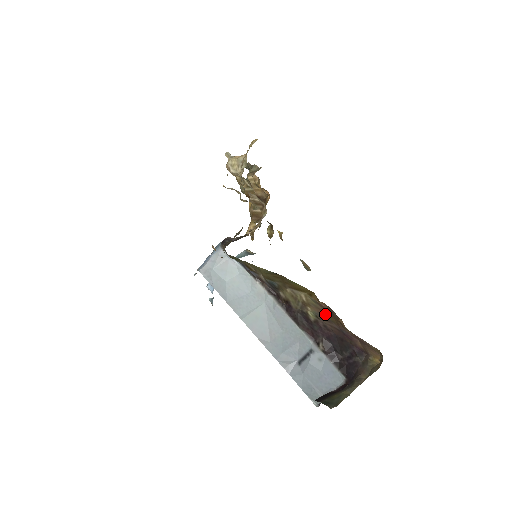
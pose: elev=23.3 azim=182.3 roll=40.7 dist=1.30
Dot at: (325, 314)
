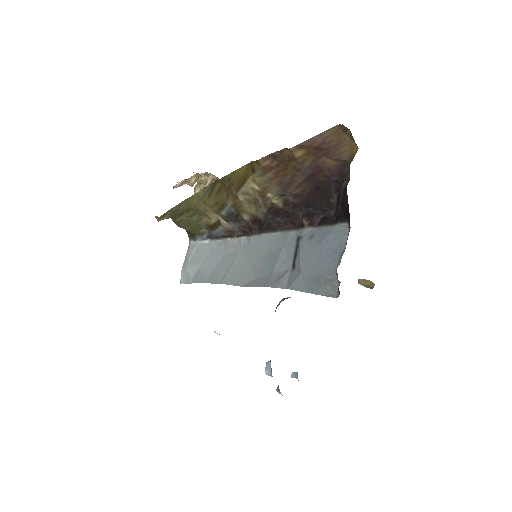
Dot at: (281, 177)
